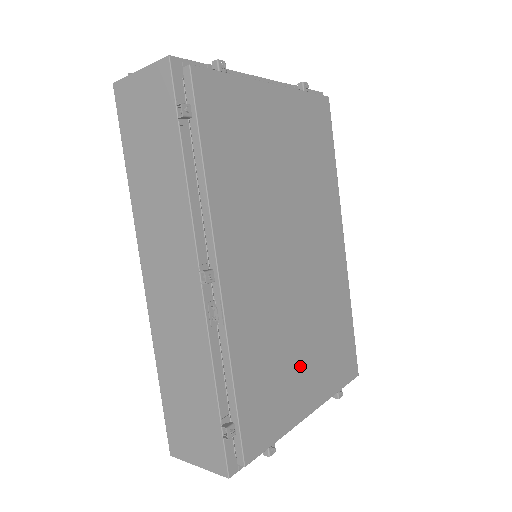
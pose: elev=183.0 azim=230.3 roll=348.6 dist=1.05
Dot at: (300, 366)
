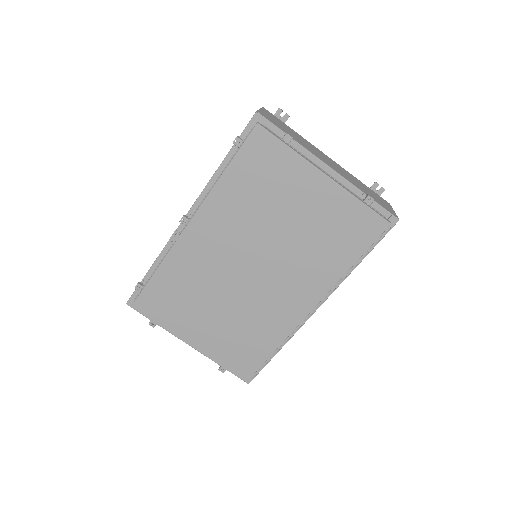
Dot at: (203, 318)
